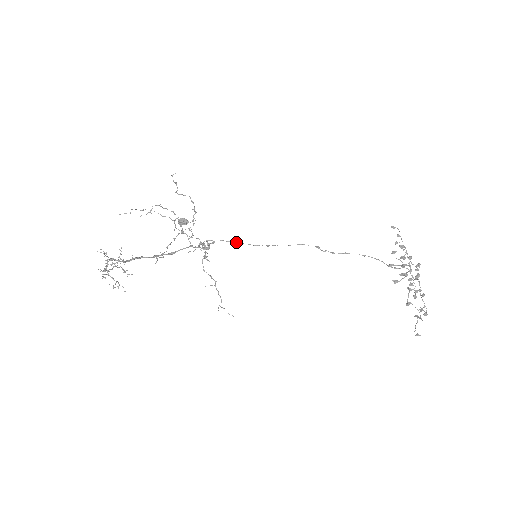
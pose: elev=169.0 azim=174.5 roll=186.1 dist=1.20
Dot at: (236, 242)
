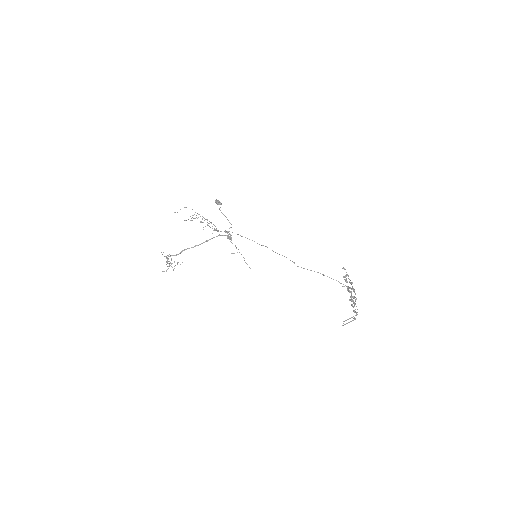
Dot at: (247, 238)
